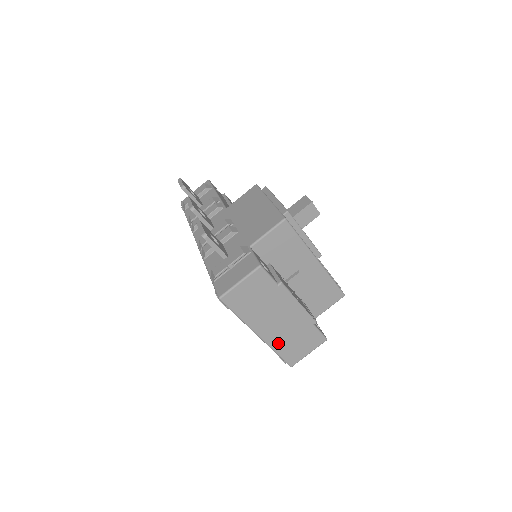
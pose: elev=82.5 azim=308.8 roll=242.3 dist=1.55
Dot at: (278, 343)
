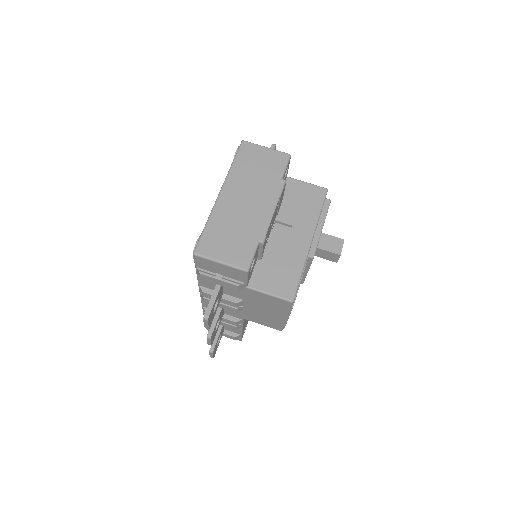
Dot at: (220, 218)
